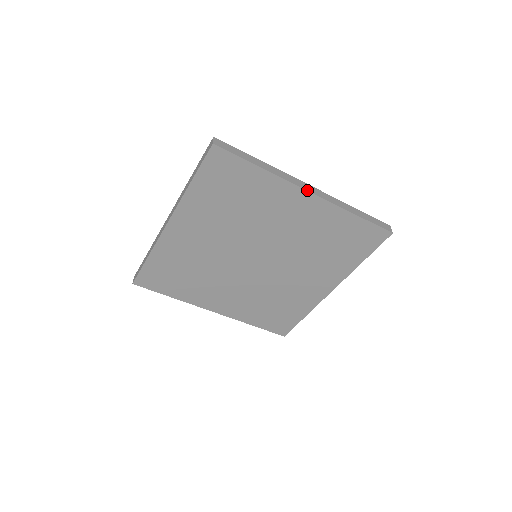
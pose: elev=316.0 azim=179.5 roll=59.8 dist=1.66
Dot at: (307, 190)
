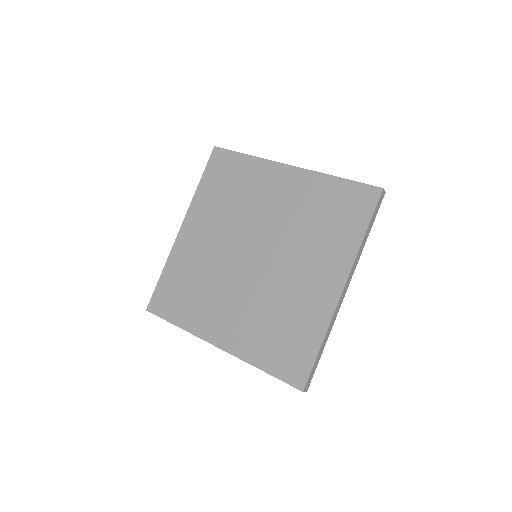
Dot at: (287, 164)
